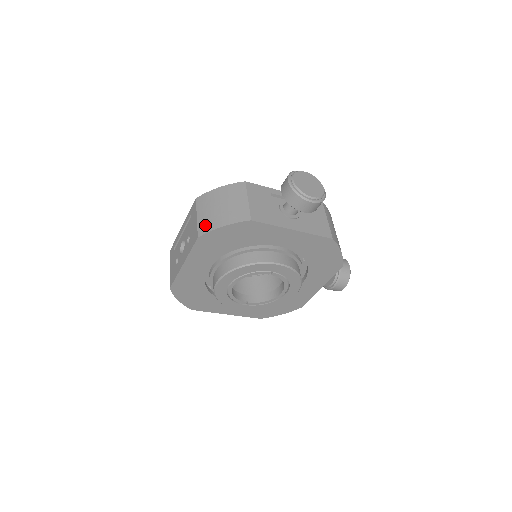
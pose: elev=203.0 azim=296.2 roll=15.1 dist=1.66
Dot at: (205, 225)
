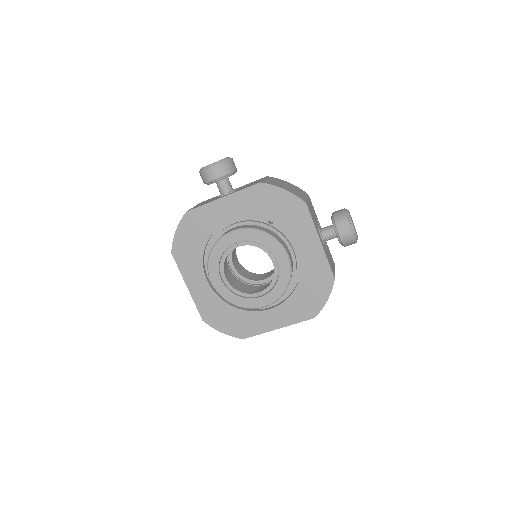
Dot at: occluded
